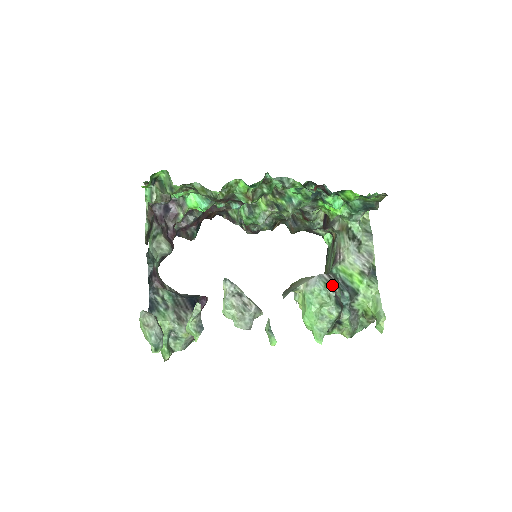
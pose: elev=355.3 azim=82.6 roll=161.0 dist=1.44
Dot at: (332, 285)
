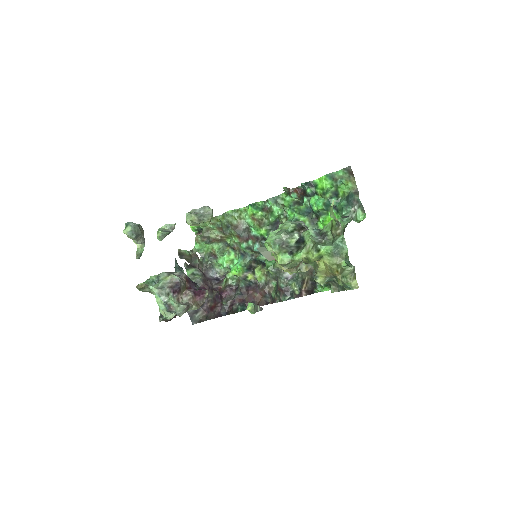
Dot at: occluded
